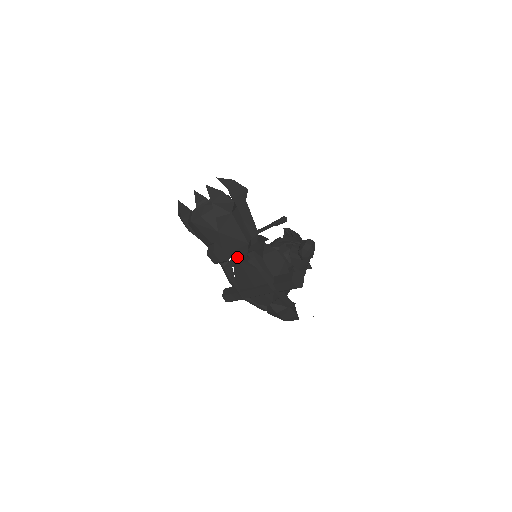
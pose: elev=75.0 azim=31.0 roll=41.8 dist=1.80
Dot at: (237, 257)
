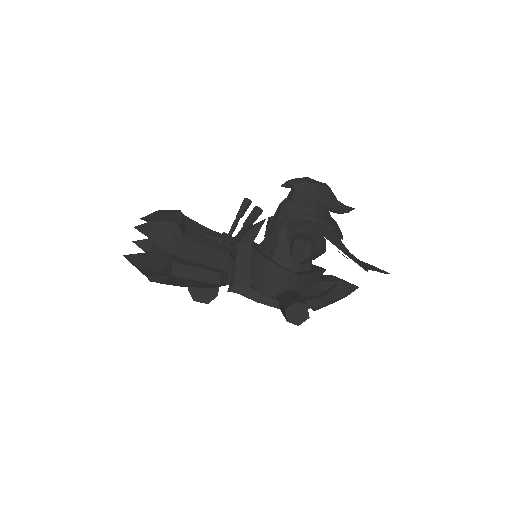
Dot at: occluded
